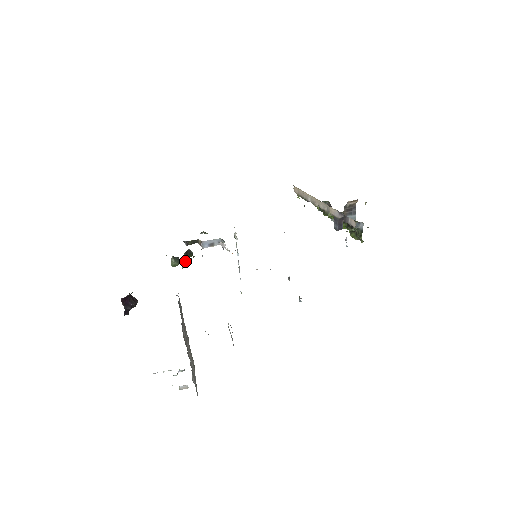
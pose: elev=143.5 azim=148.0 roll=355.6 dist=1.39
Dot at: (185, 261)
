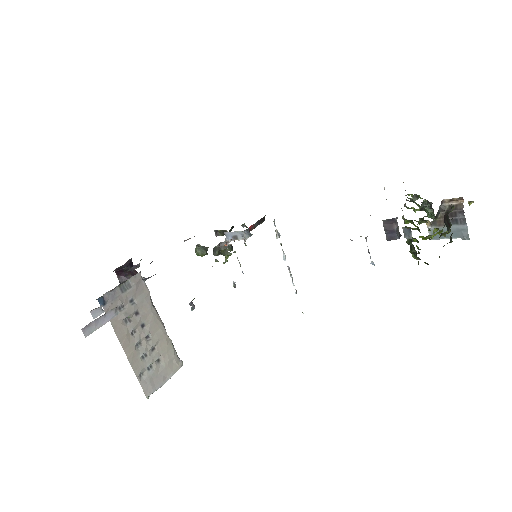
Dot at: (216, 253)
